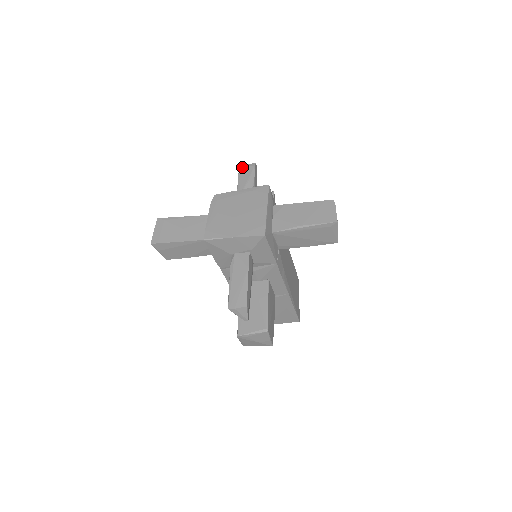
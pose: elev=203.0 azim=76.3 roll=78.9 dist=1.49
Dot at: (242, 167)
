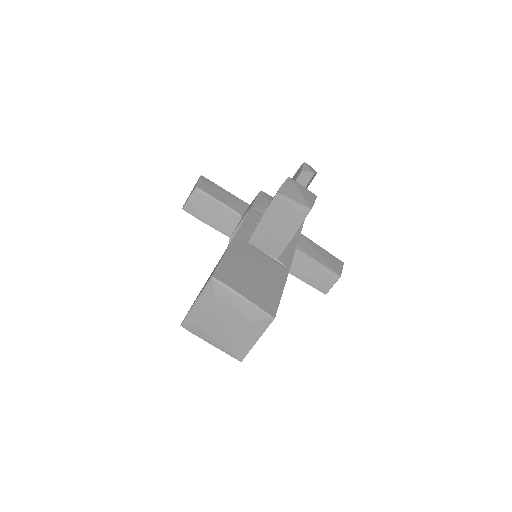
Dot at: occluded
